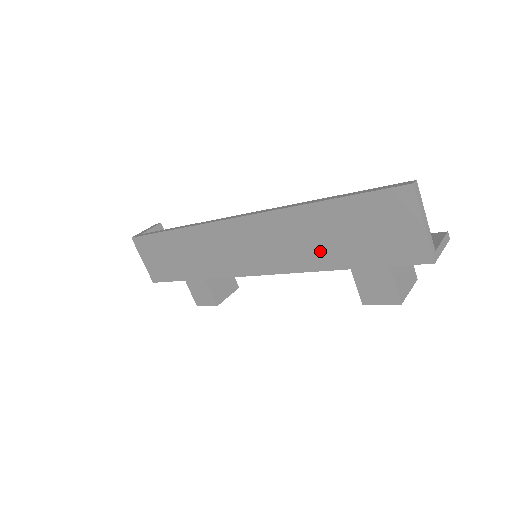
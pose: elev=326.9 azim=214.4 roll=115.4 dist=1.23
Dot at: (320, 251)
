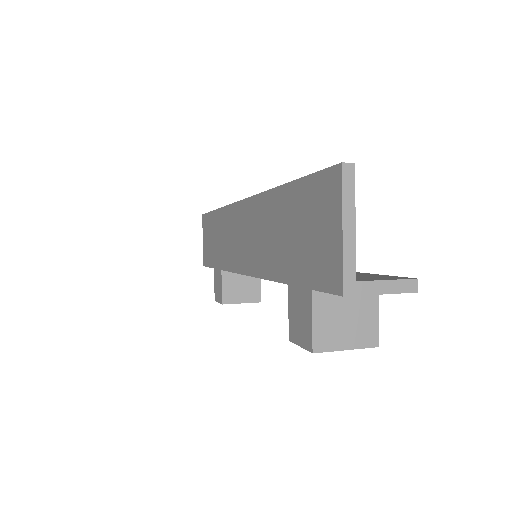
Dot at: (275, 253)
